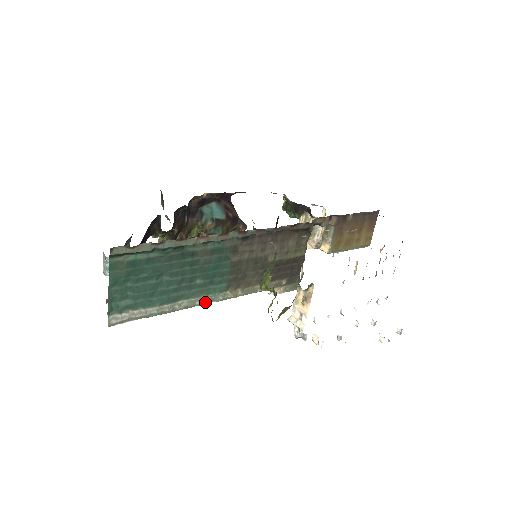
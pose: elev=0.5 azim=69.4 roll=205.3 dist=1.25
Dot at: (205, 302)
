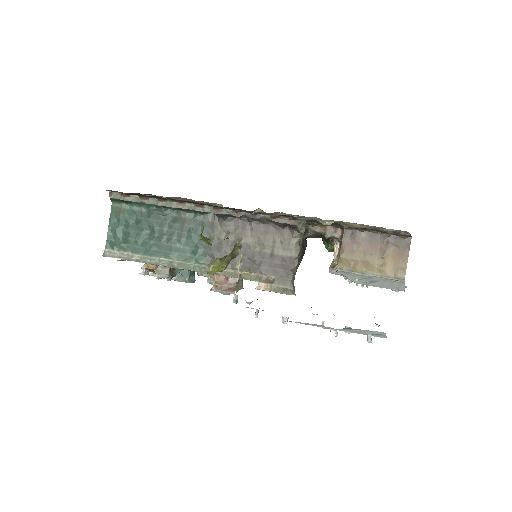
Dot at: (183, 267)
